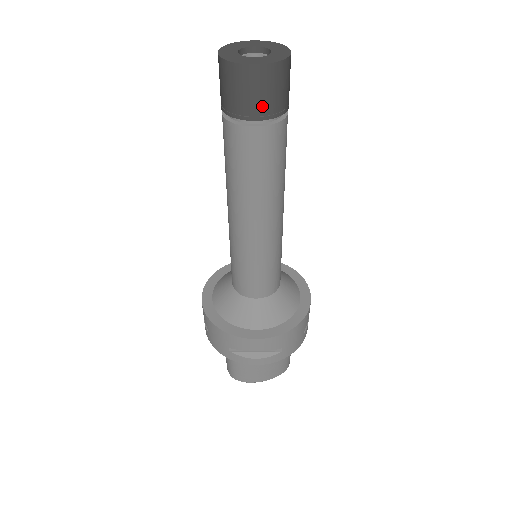
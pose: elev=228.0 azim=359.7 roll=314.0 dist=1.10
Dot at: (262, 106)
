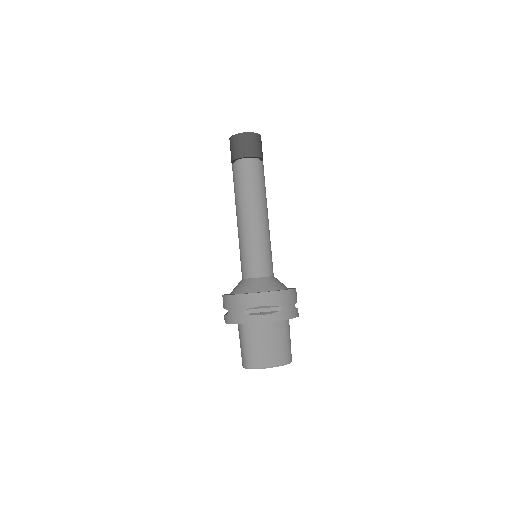
Dot at: (251, 150)
